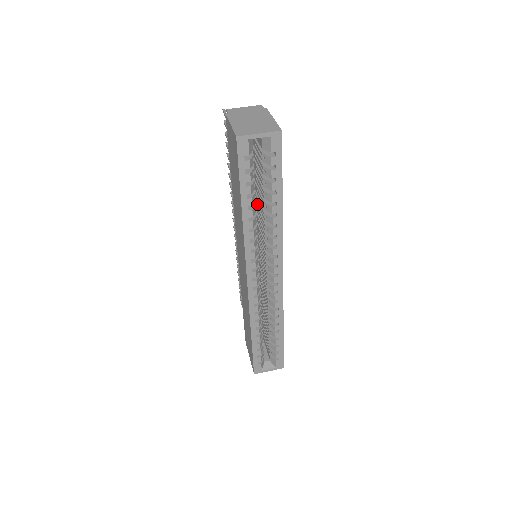
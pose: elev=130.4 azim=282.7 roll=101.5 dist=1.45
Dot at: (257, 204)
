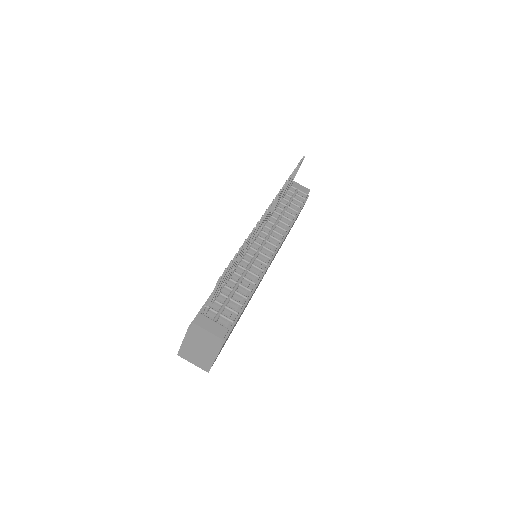
Dot at: occluded
